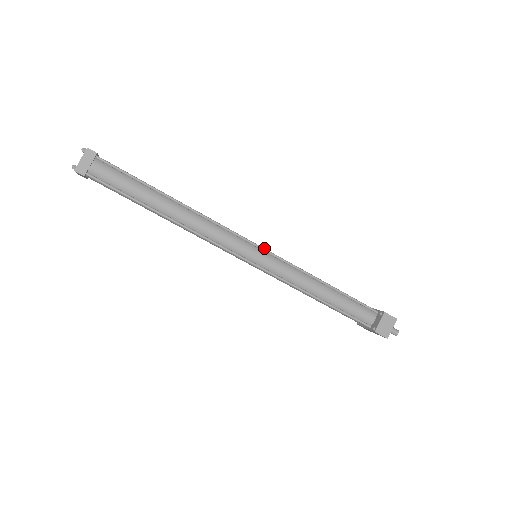
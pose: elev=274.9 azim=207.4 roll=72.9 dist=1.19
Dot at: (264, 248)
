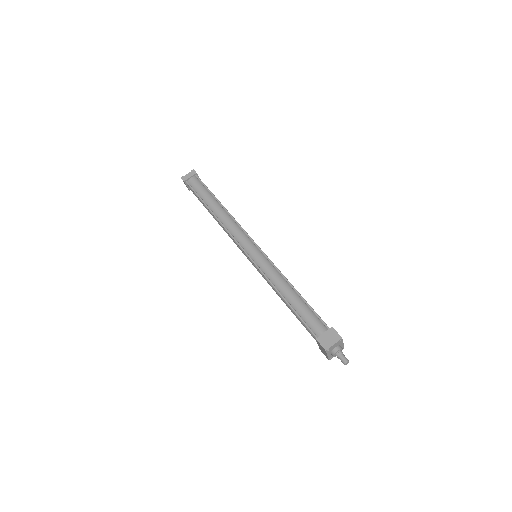
Dot at: occluded
